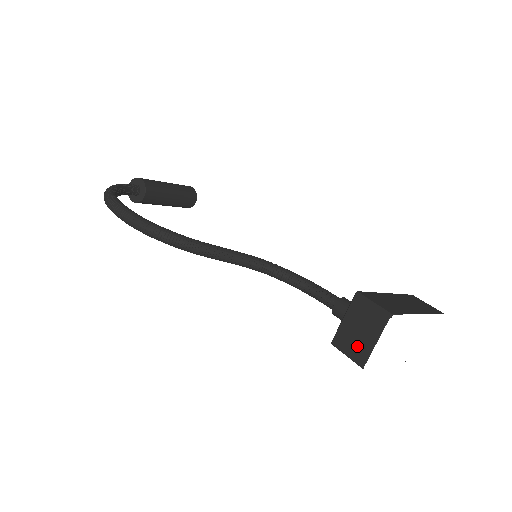
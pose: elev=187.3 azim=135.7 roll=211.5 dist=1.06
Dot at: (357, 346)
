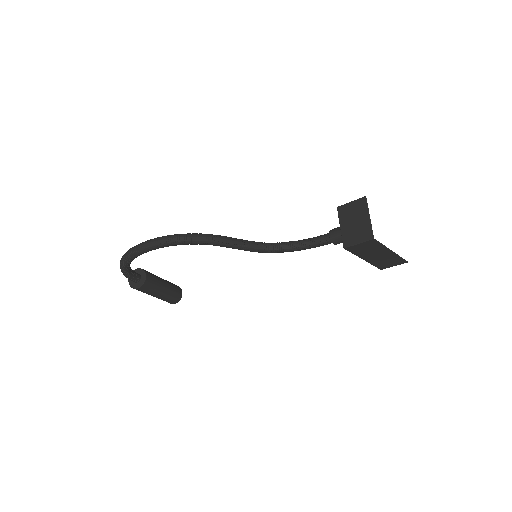
Dot at: (360, 231)
